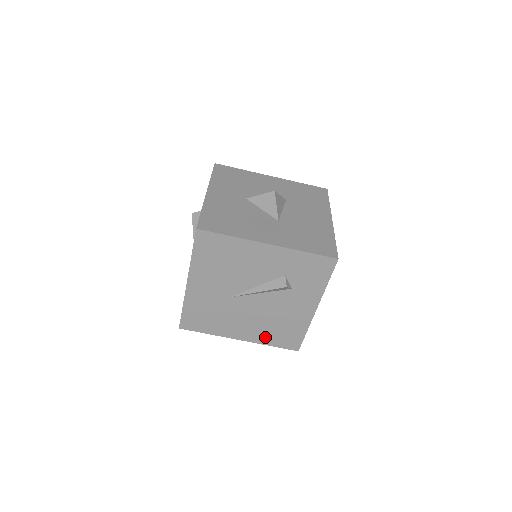
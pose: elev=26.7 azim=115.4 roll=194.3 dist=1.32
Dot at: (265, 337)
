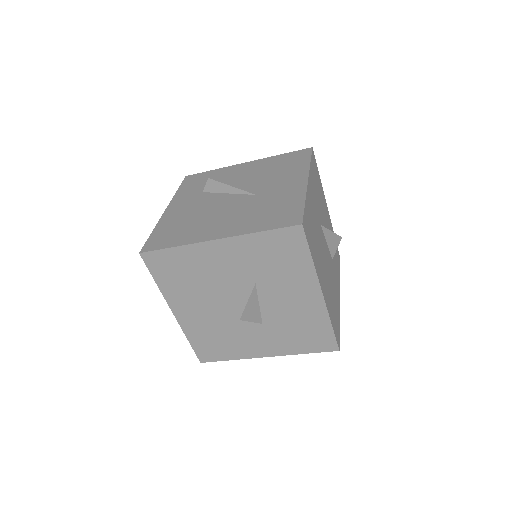
Dot at: occluded
